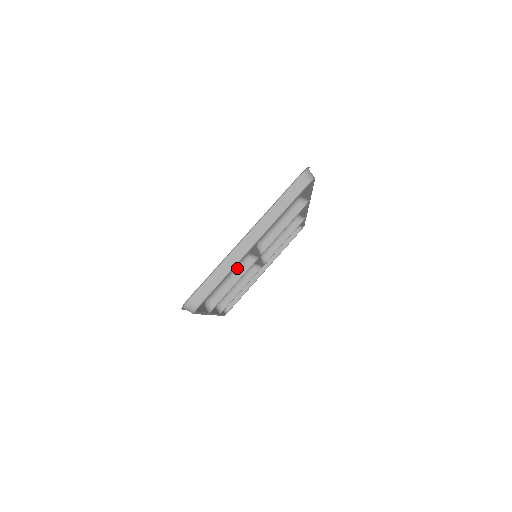
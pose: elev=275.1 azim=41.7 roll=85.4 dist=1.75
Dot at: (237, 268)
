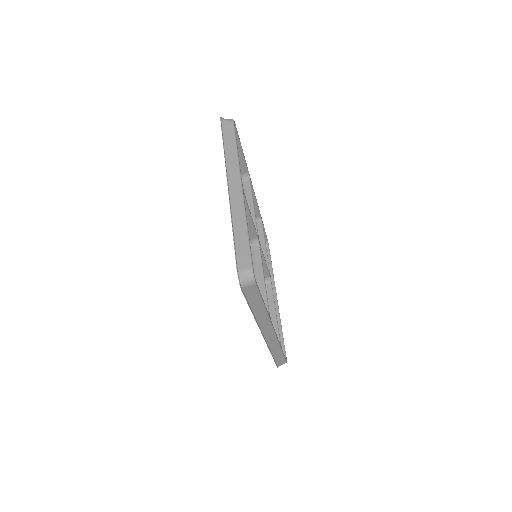
Dot at: occluded
